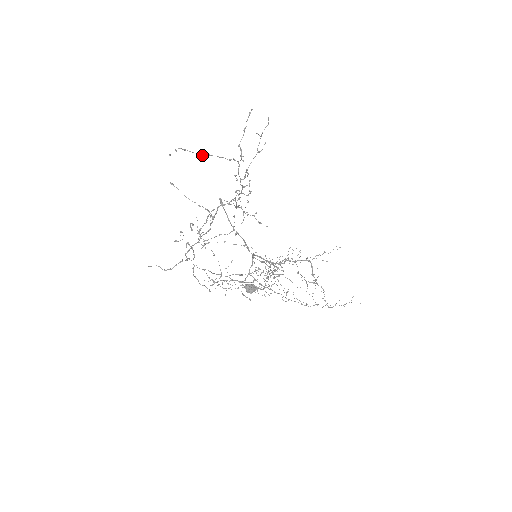
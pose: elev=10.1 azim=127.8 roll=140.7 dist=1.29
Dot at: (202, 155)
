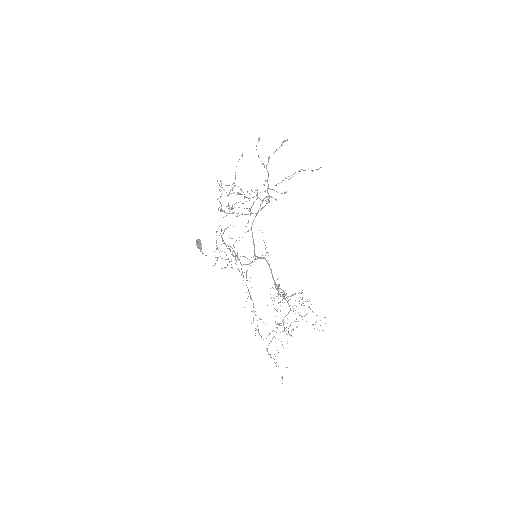
Dot at: occluded
